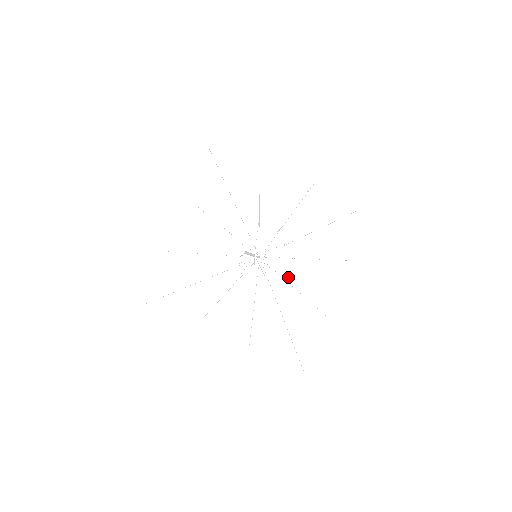
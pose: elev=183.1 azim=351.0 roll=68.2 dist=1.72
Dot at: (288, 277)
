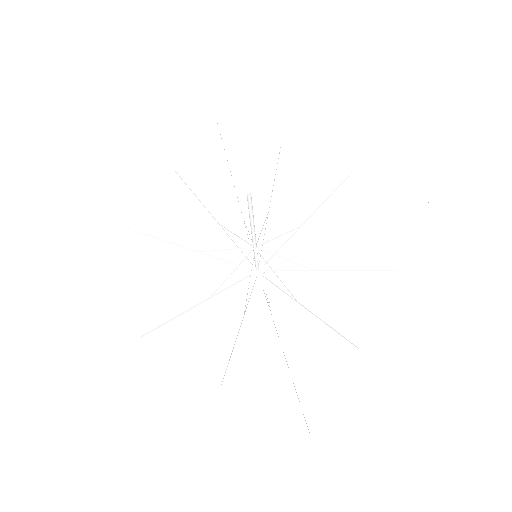
Dot at: (300, 295)
